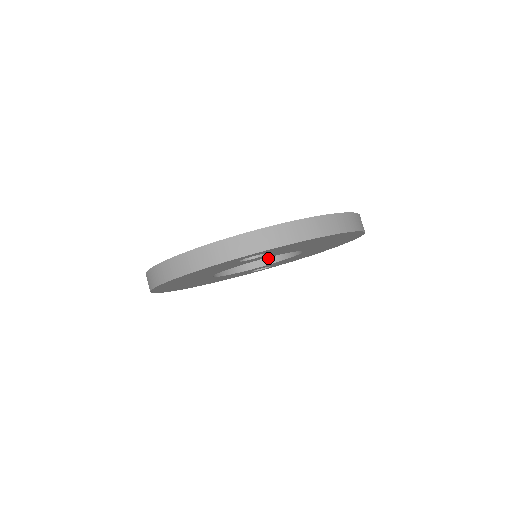
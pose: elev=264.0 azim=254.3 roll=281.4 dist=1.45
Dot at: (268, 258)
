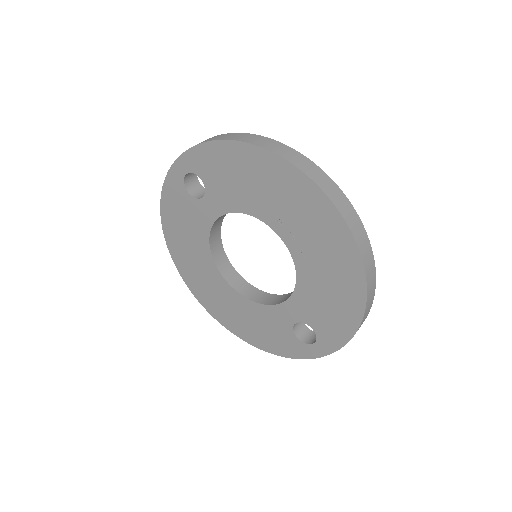
Dot at: occluded
